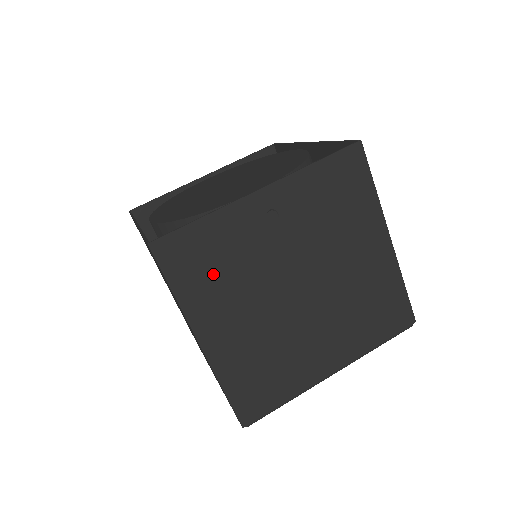
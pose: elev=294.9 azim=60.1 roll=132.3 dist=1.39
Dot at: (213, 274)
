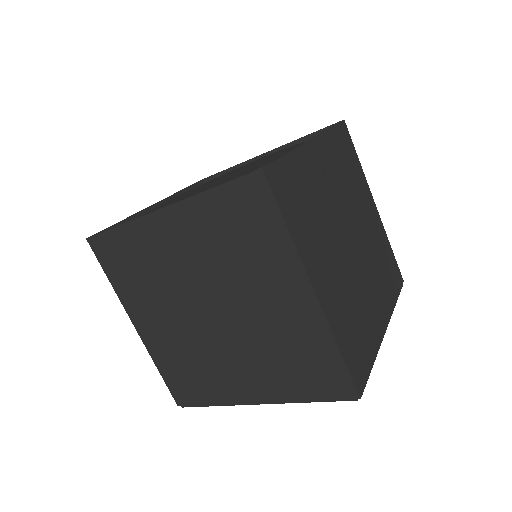
Dot at: (306, 213)
